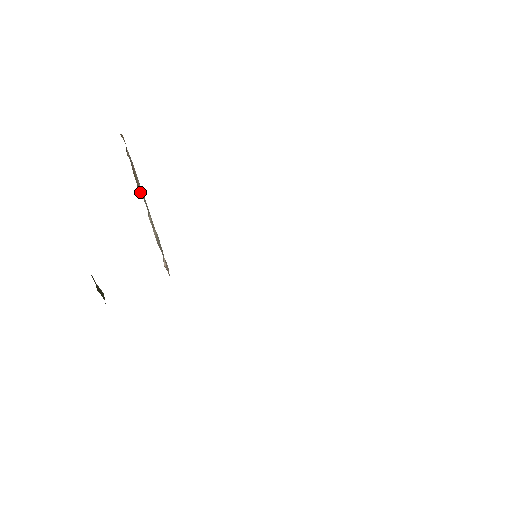
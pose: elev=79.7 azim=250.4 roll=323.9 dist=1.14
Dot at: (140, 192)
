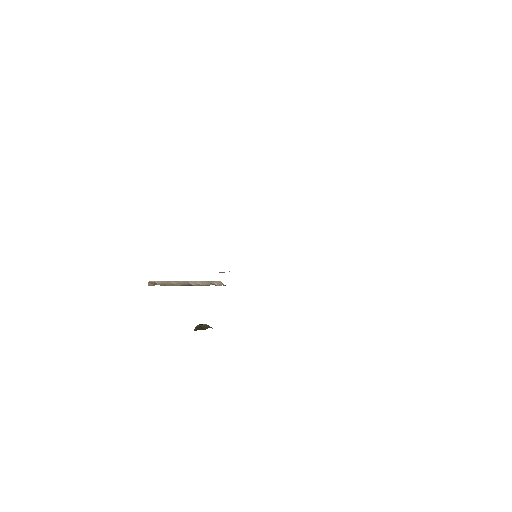
Dot at: (178, 285)
